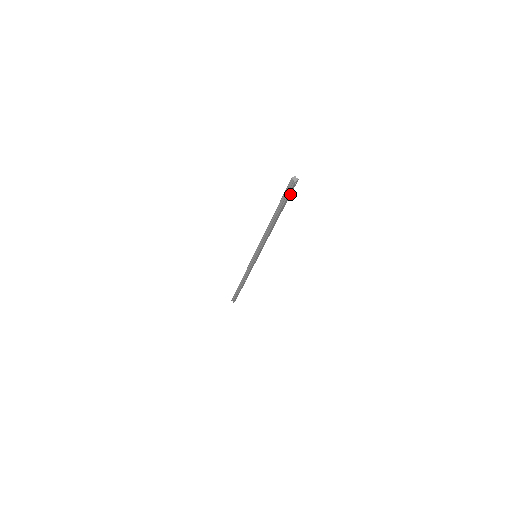
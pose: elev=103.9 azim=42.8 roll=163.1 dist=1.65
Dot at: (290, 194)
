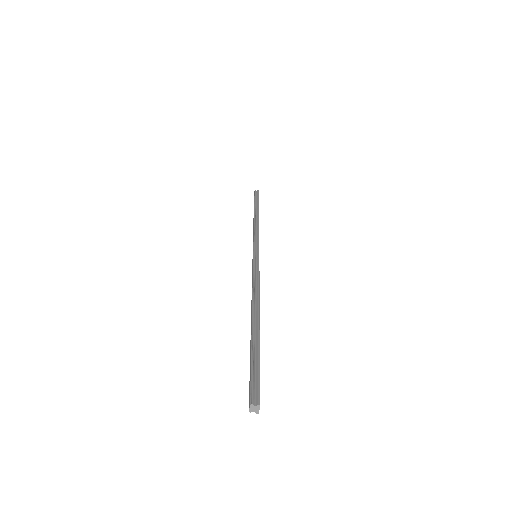
Dot at: (259, 372)
